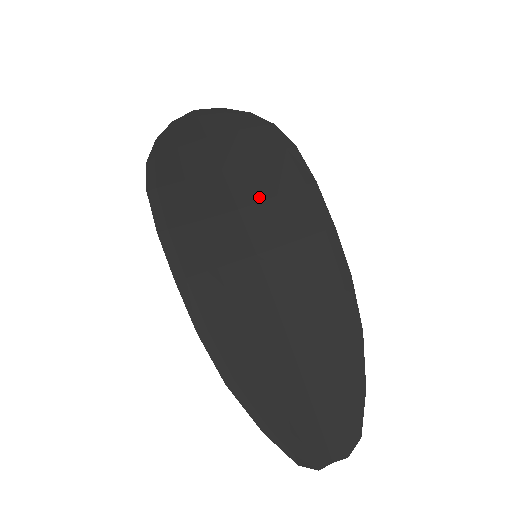
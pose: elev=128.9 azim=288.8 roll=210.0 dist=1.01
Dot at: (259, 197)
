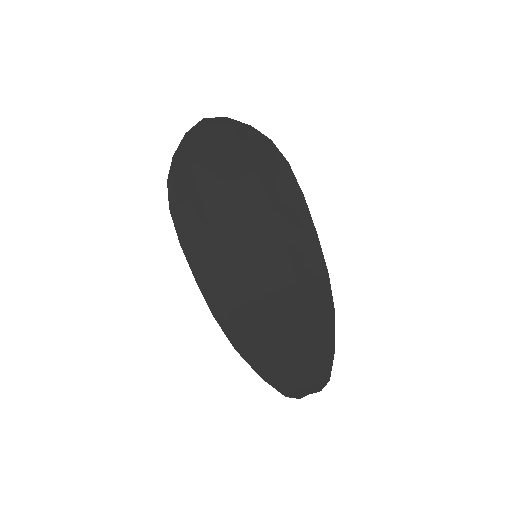
Dot at: (258, 208)
